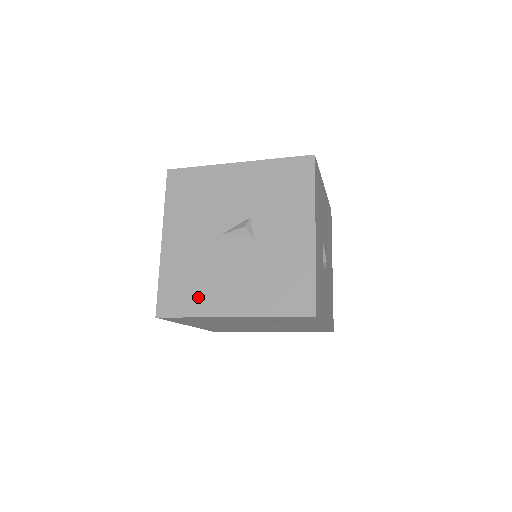
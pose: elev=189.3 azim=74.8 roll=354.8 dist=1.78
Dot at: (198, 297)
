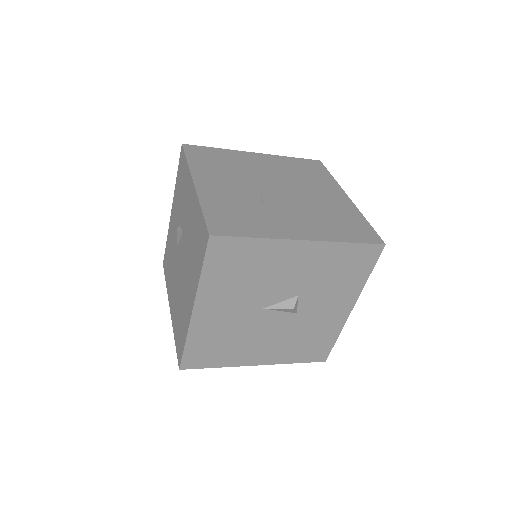
Dot at: (228, 355)
